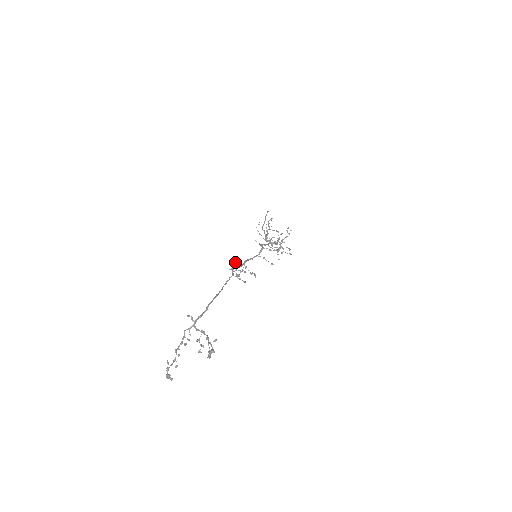
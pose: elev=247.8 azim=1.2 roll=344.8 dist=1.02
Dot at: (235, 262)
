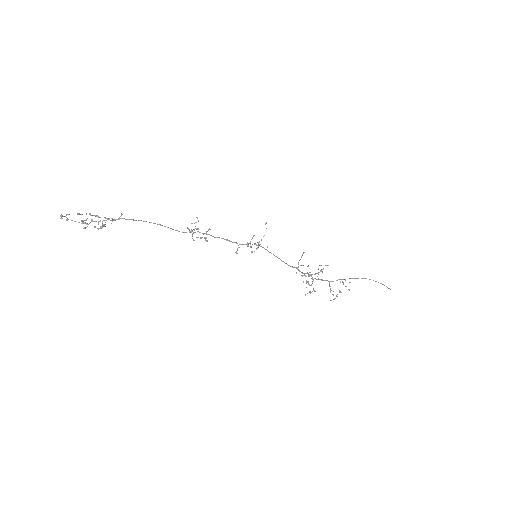
Dot at: occluded
